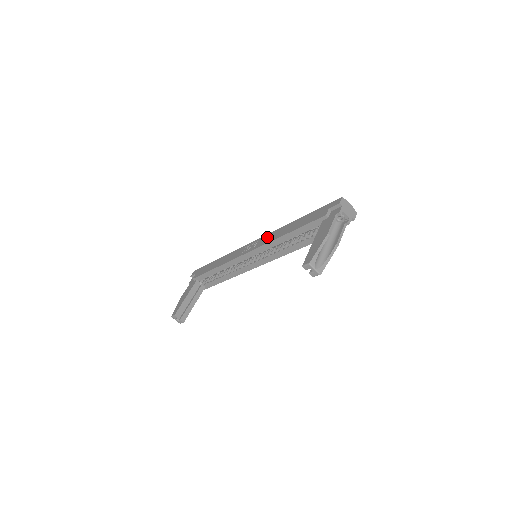
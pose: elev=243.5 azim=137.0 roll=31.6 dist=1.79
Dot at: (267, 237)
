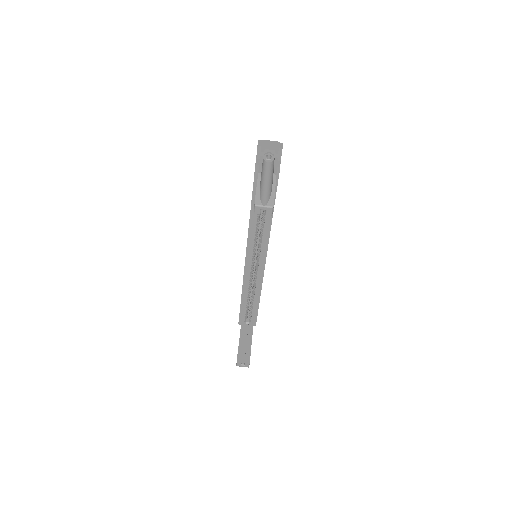
Dot at: occluded
